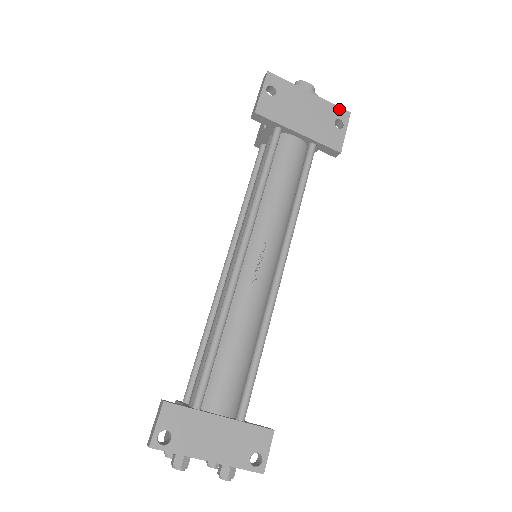
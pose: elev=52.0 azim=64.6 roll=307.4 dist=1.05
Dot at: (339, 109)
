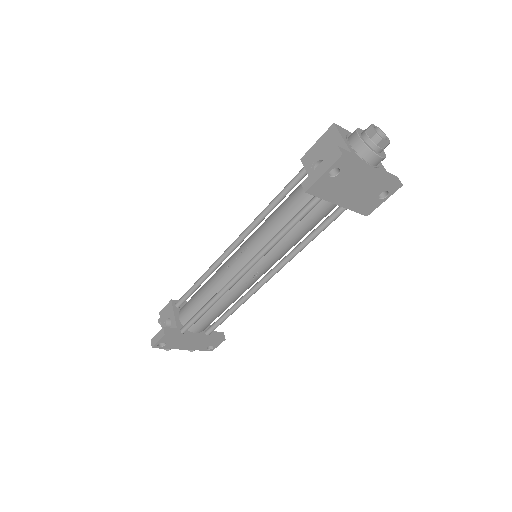
Dot at: (393, 183)
